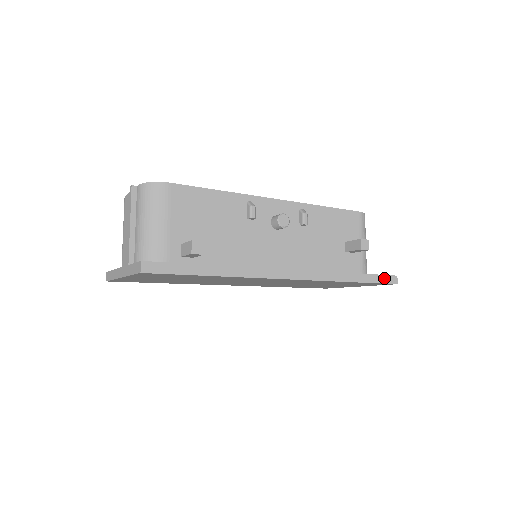
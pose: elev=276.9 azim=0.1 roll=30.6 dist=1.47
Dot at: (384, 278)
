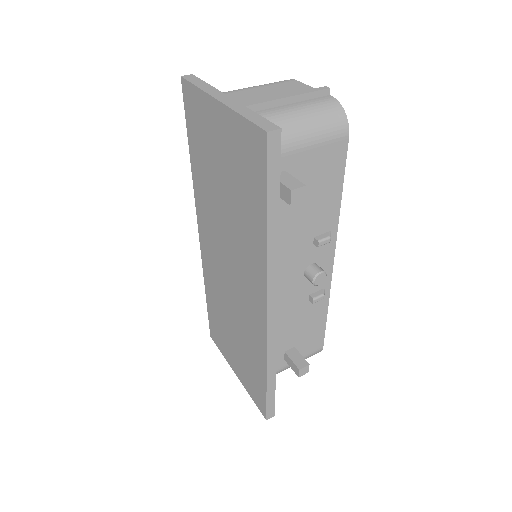
Dot at: (272, 405)
